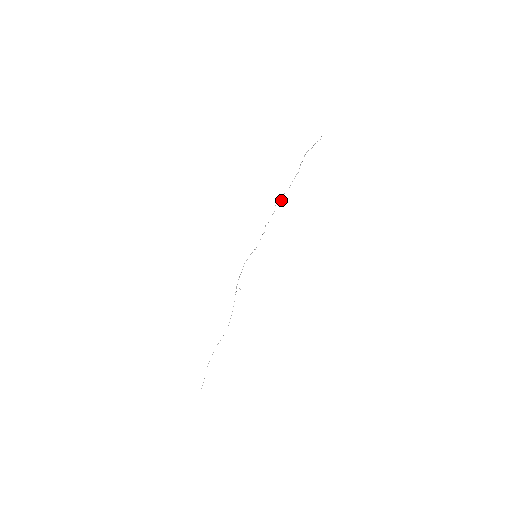
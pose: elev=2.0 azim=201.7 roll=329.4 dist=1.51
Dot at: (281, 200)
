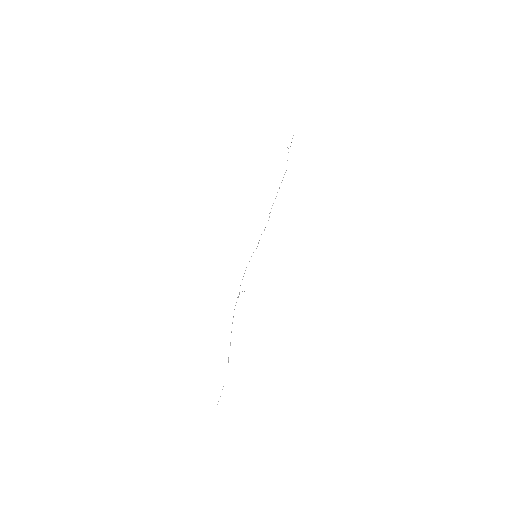
Dot at: occluded
